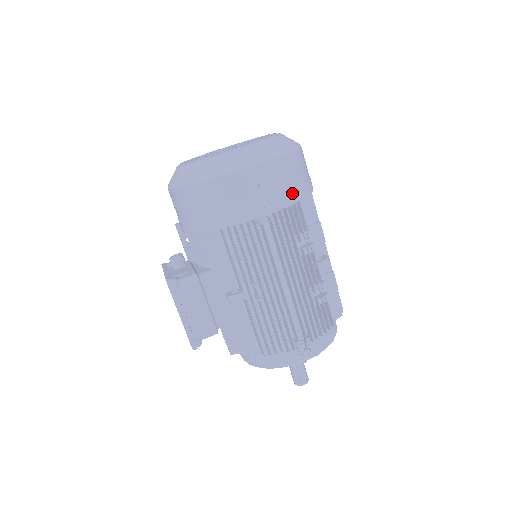
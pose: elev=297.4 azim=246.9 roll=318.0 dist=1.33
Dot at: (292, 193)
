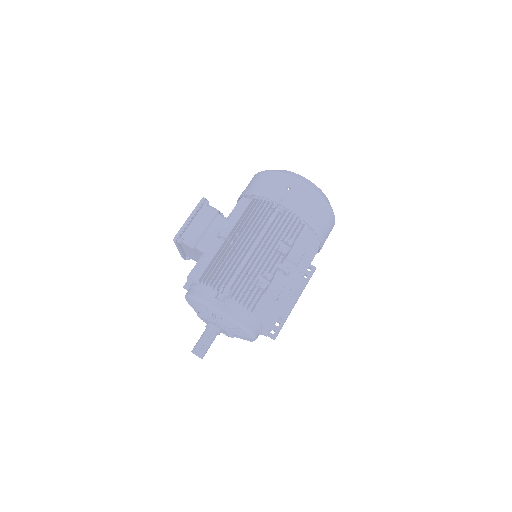
Dot at: (303, 211)
